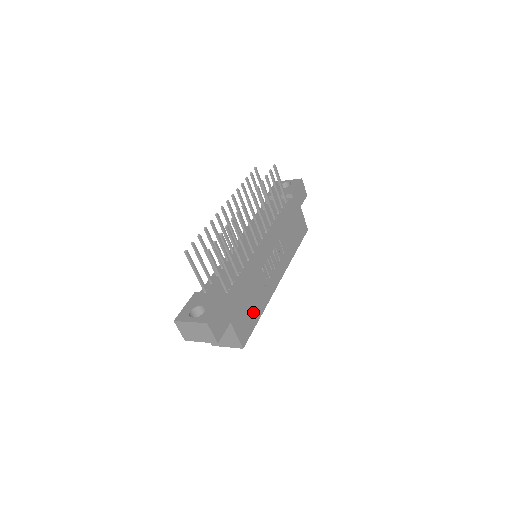
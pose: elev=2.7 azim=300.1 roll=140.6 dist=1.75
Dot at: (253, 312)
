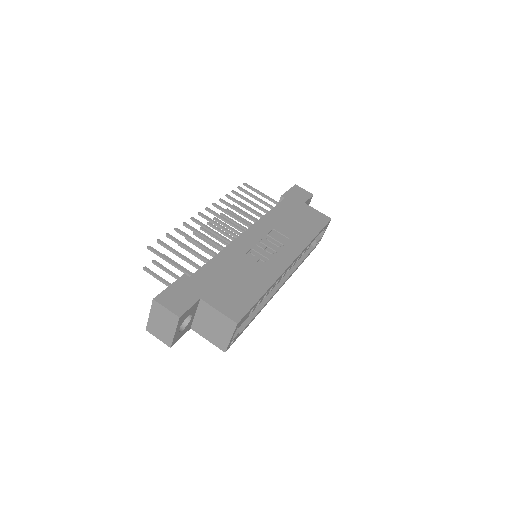
Dot at: (246, 290)
